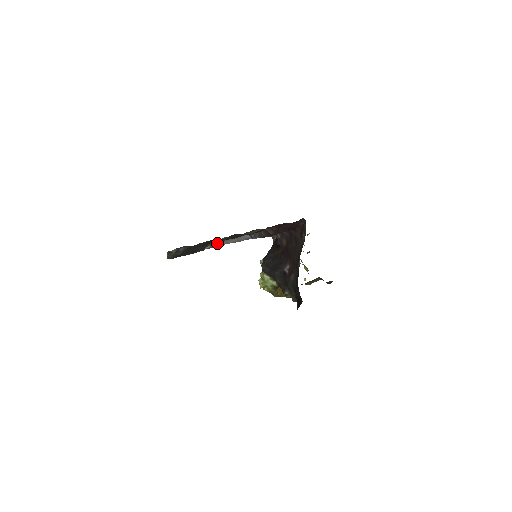
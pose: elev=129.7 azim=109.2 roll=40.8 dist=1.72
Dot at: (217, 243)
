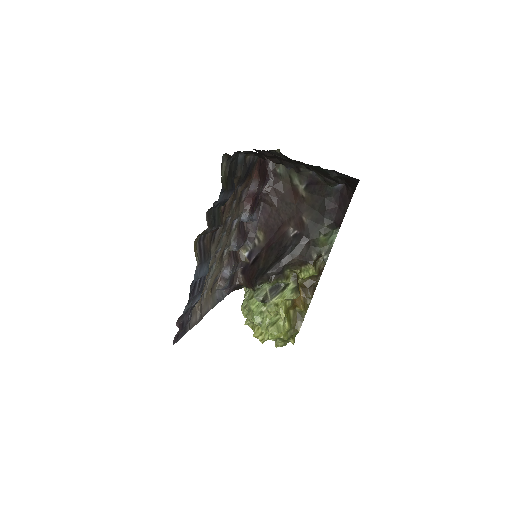
Dot at: (202, 307)
